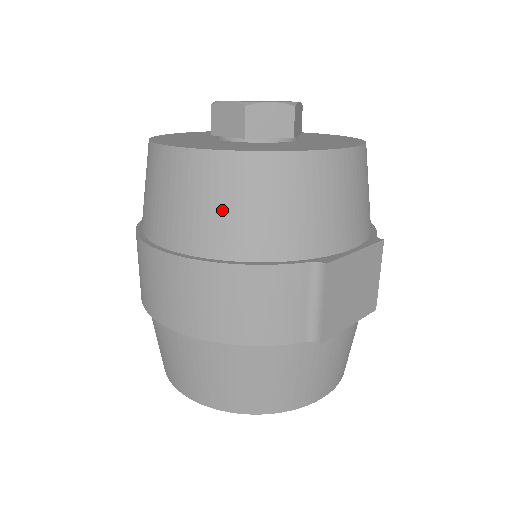
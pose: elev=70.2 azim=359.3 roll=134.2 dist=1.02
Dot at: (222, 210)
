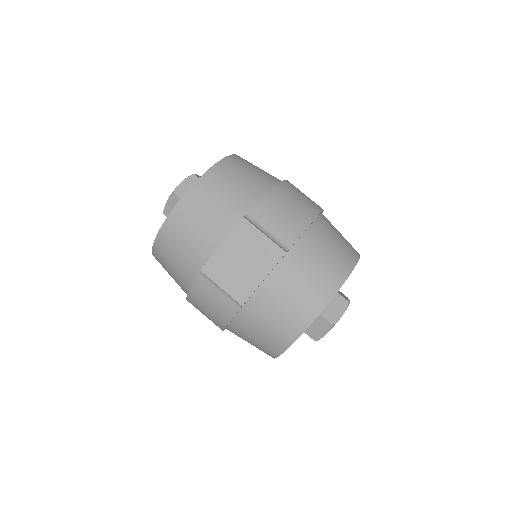
Dot at: (171, 275)
